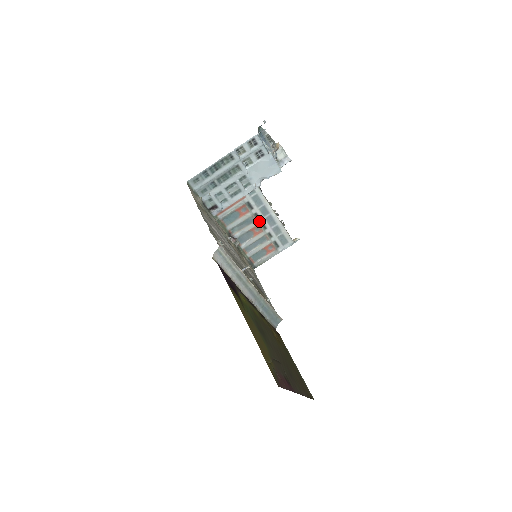
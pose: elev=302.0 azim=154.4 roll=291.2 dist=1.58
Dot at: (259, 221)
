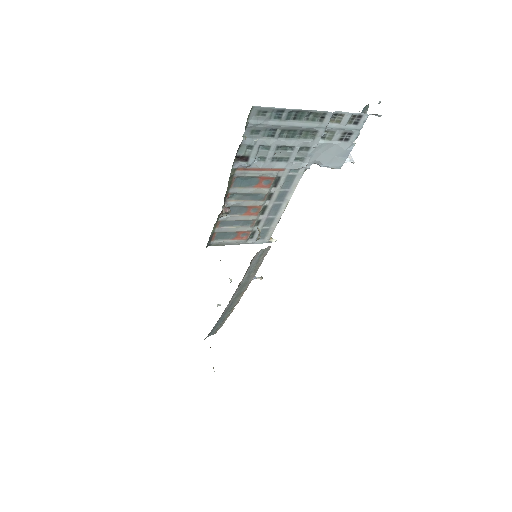
Dot at: (266, 203)
